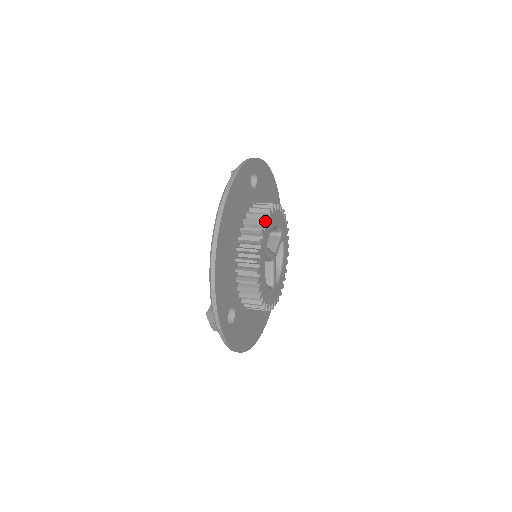
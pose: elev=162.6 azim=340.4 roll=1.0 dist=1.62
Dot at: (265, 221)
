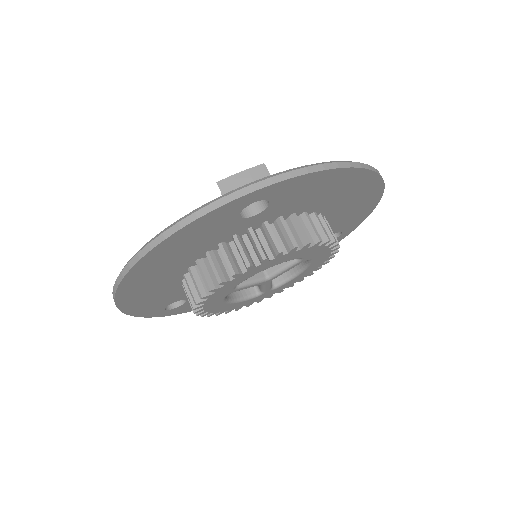
Dot at: (224, 281)
